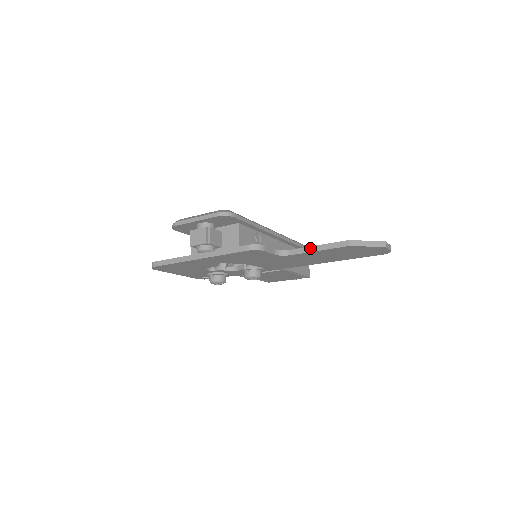
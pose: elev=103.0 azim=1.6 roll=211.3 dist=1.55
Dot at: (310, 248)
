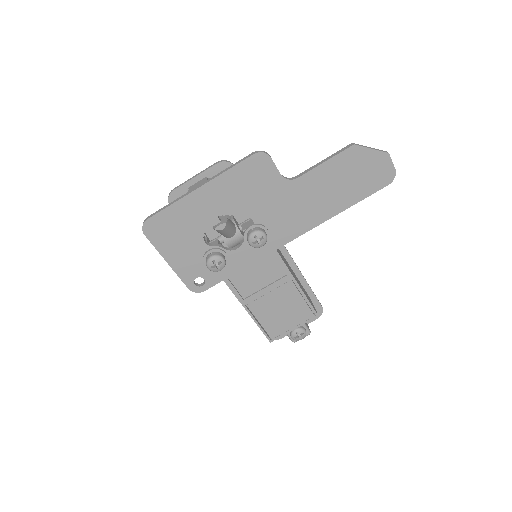
Dot at: (316, 165)
